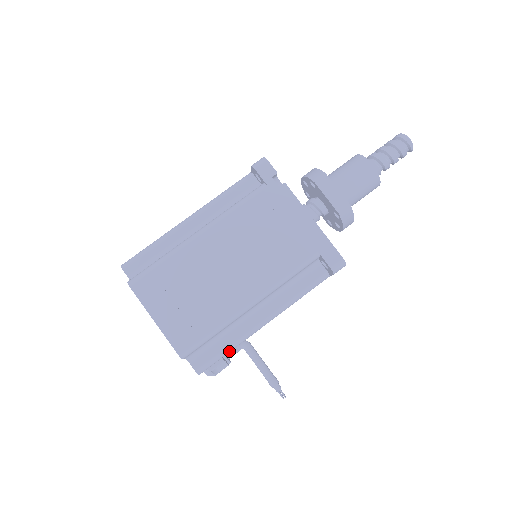
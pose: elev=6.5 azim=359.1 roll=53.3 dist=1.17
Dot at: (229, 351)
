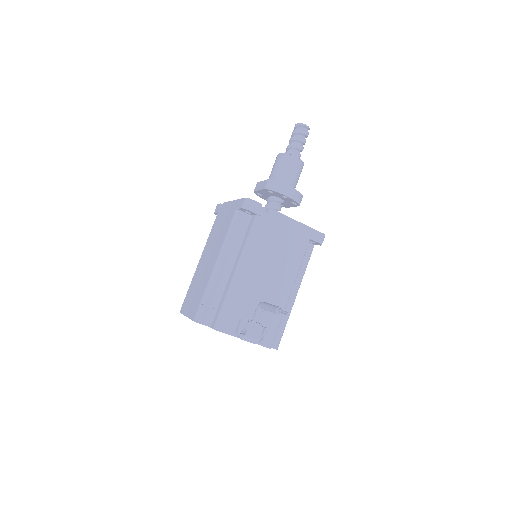
Dot at: (226, 304)
